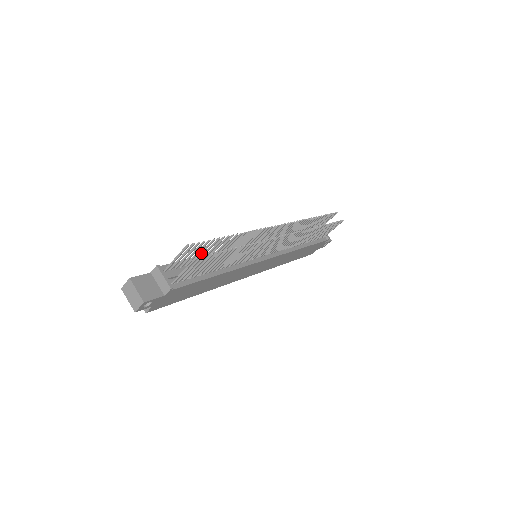
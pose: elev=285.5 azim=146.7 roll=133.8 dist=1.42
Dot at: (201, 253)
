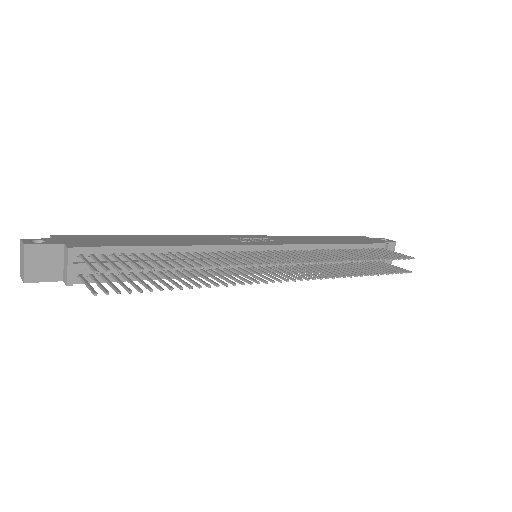
Dot at: (140, 261)
